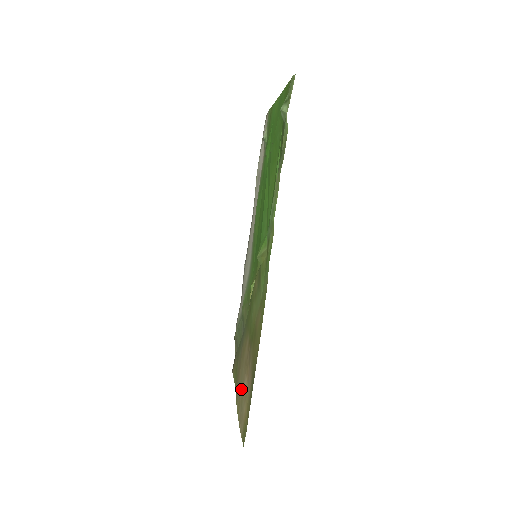
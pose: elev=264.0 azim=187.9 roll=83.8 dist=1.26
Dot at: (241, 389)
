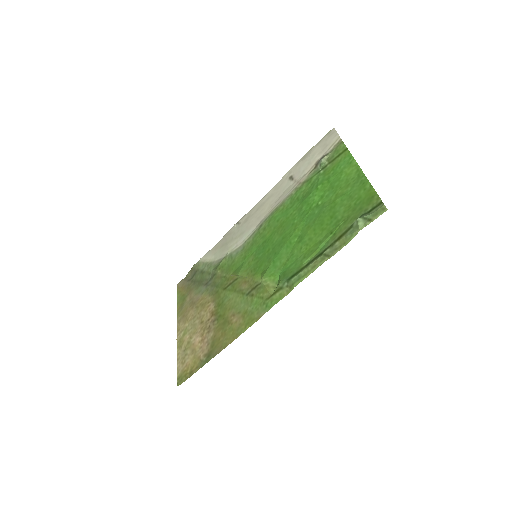
Dot at: (189, 335)
